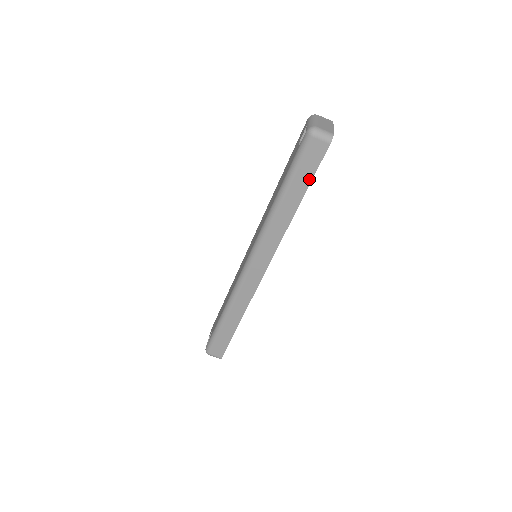
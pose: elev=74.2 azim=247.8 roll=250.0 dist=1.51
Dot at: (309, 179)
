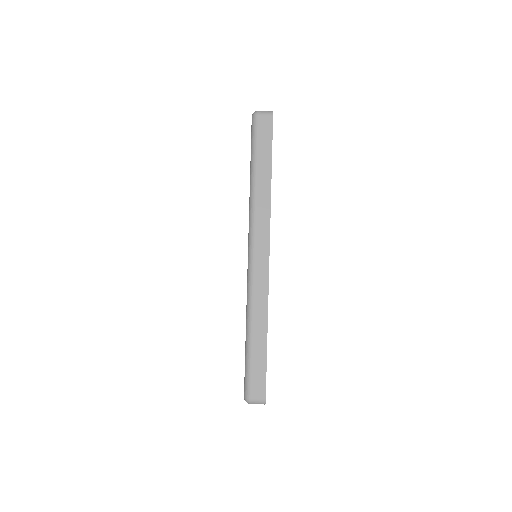
Dot at: (269, 150)
